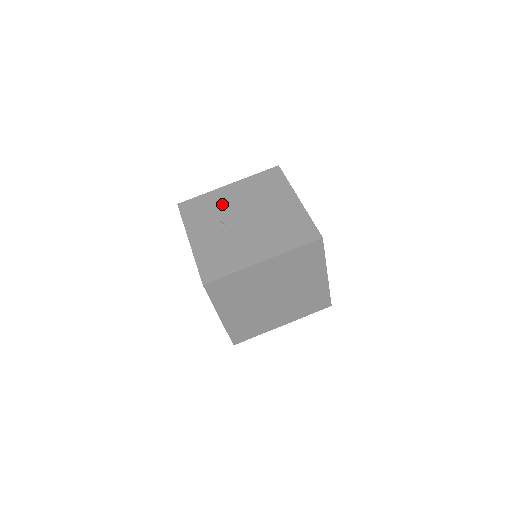
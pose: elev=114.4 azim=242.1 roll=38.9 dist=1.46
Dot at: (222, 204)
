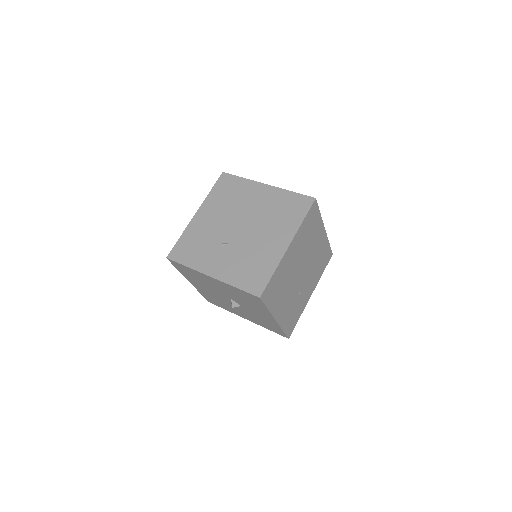
Dot at: (207, 231)
